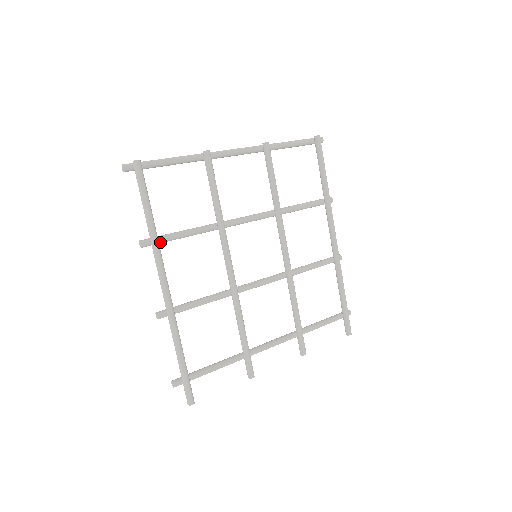
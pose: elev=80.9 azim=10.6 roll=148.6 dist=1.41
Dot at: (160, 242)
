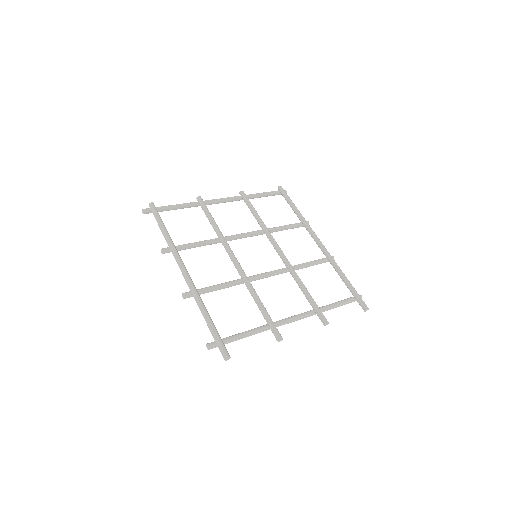
Dot at: occluded
